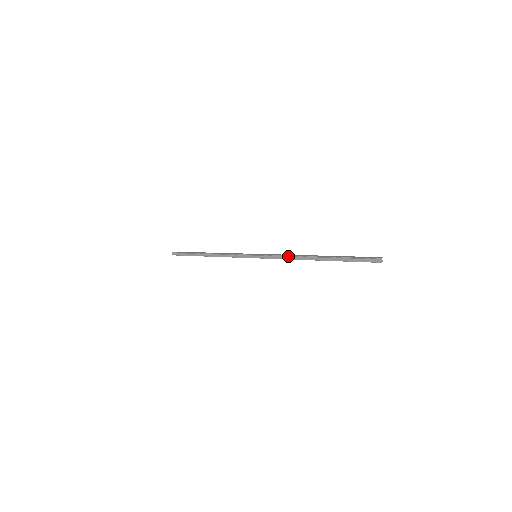
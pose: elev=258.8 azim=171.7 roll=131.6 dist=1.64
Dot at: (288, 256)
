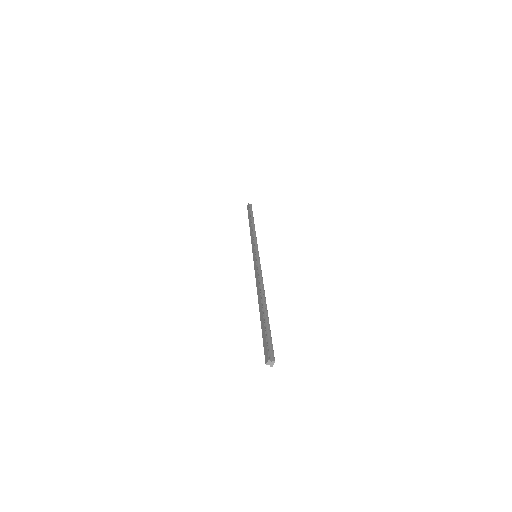
Dot at: (257, 281)
